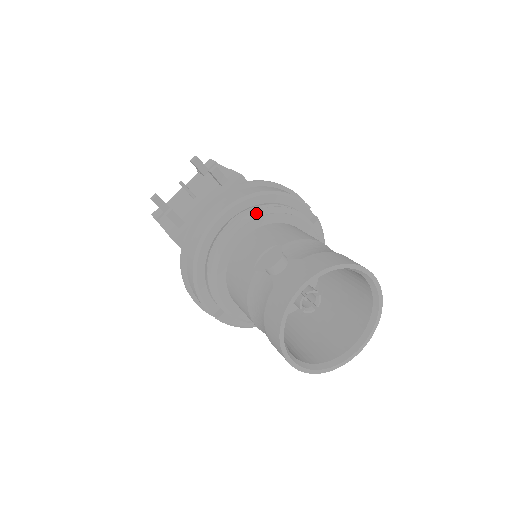
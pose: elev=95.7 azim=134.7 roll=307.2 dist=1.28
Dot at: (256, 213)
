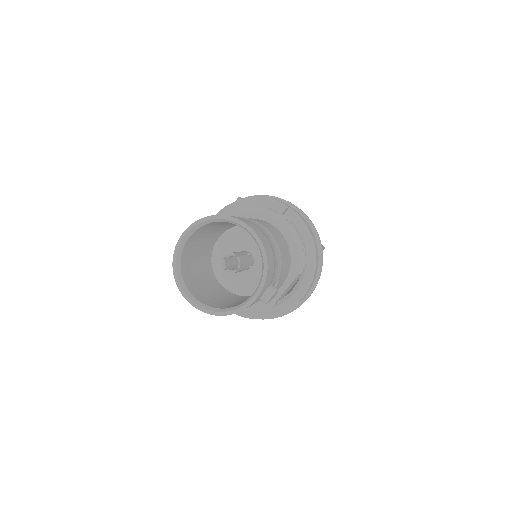
Dot at: (229, 214)
